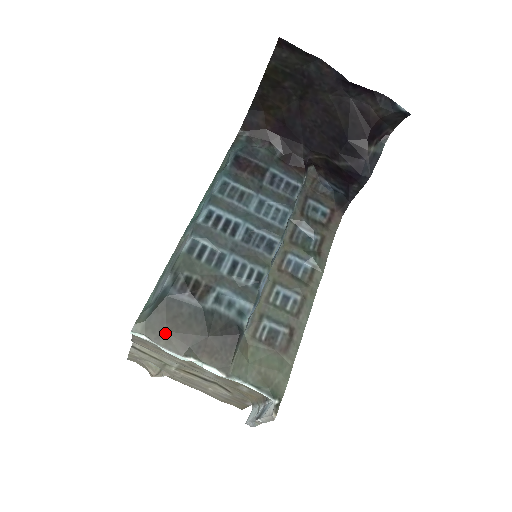
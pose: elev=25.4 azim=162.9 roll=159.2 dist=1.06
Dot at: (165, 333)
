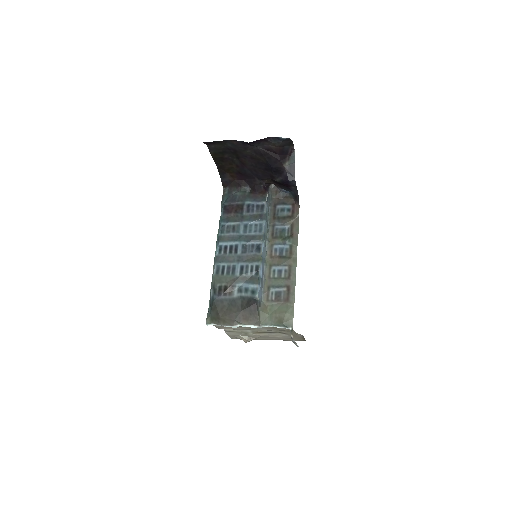
Dot at: (221, 318)
